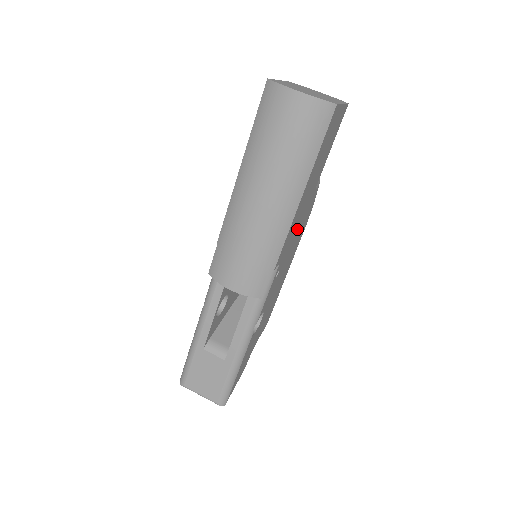
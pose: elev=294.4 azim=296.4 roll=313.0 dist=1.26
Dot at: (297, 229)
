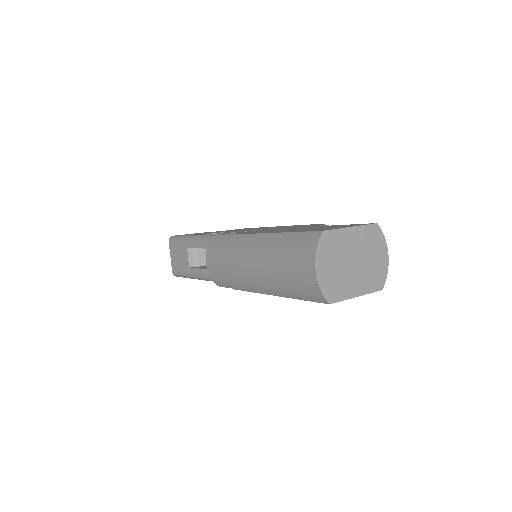
Dot at: occluded
